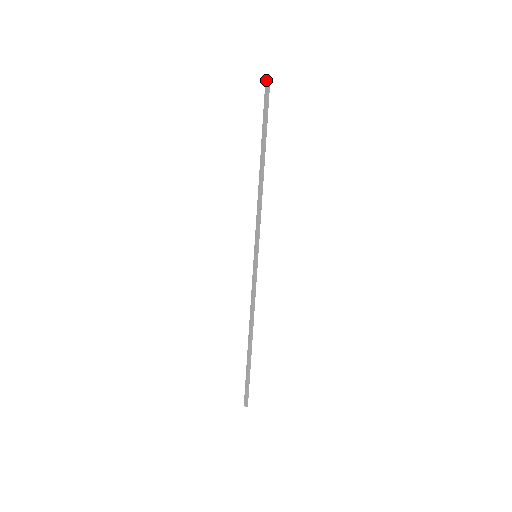
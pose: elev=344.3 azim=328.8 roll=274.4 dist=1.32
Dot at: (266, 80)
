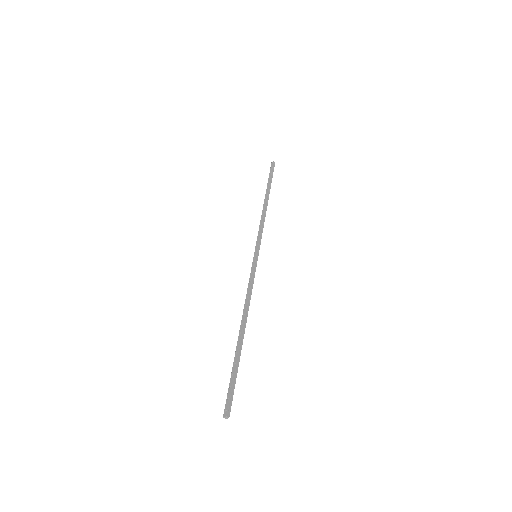
Dot at: (272, 163)
